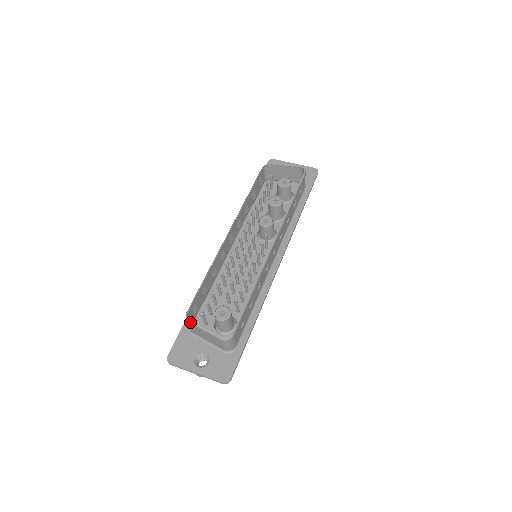
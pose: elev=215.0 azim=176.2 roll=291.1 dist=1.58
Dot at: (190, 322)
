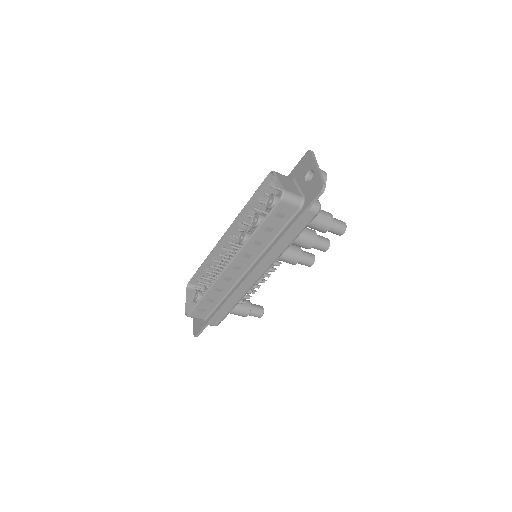
Dot at: (186, 290)
